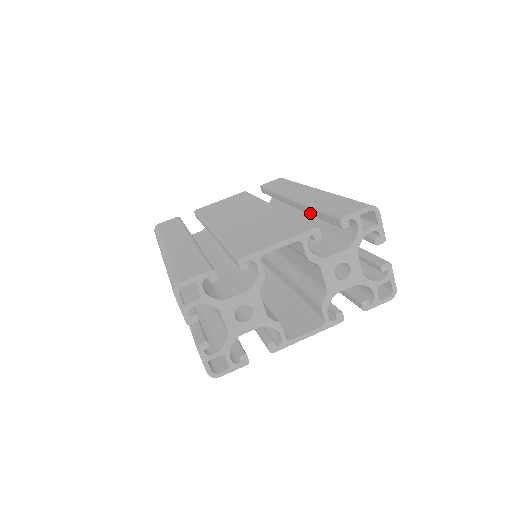
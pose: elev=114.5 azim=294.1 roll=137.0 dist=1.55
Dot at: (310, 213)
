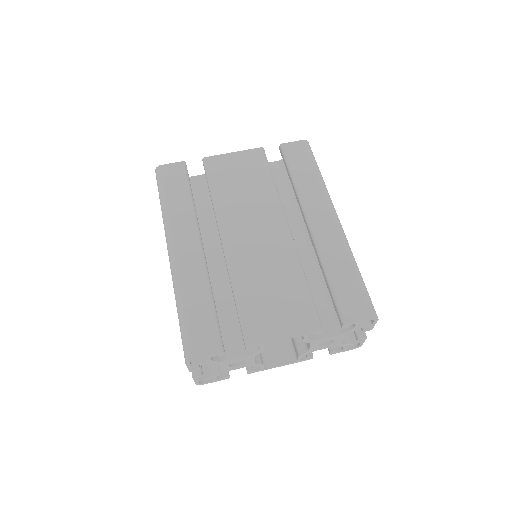
Dot at: (320, 267)
